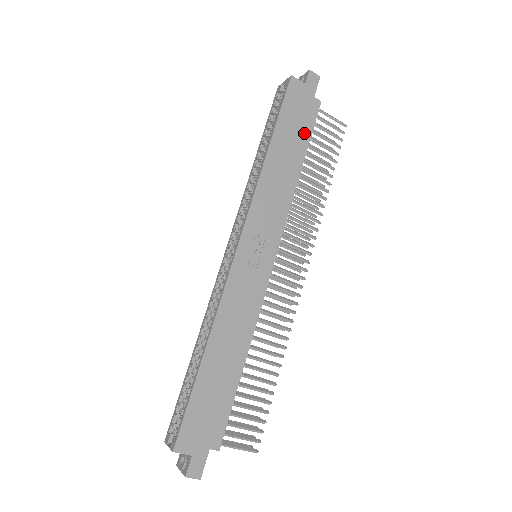
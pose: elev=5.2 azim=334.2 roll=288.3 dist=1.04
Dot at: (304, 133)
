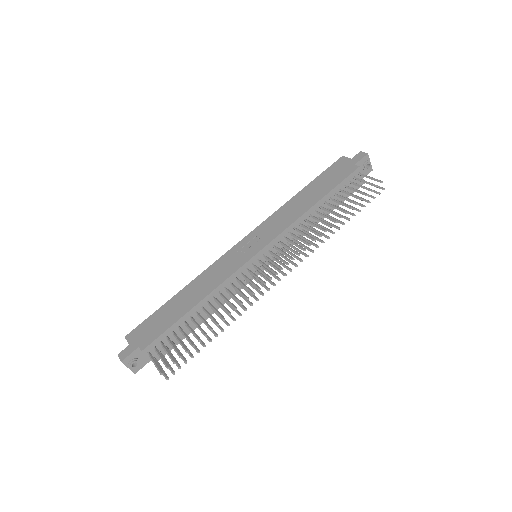
Dot at: (332, 184)
